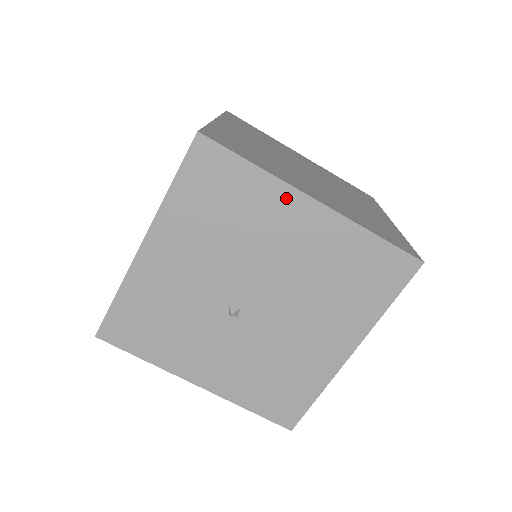
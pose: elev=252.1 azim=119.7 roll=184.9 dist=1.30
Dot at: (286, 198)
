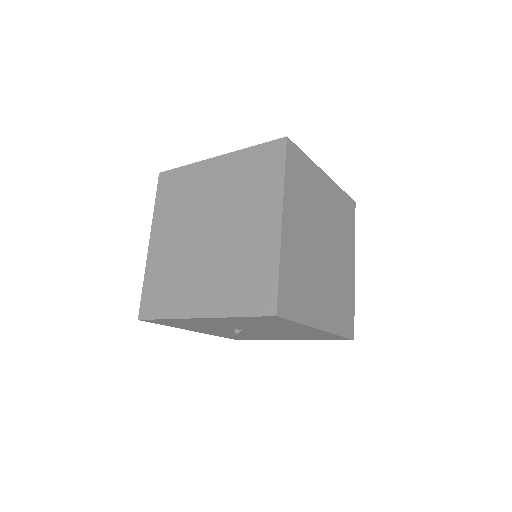
Dot at: (305, 328)
